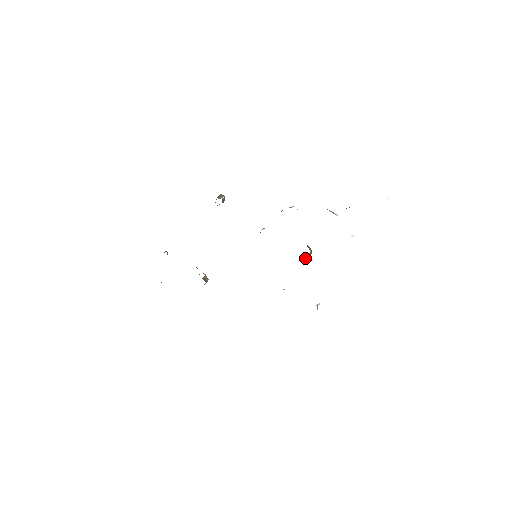
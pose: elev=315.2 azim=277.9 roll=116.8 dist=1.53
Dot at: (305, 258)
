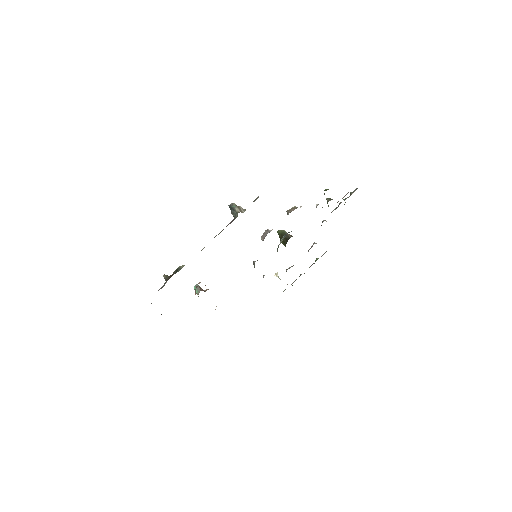
Dot at: occluded
